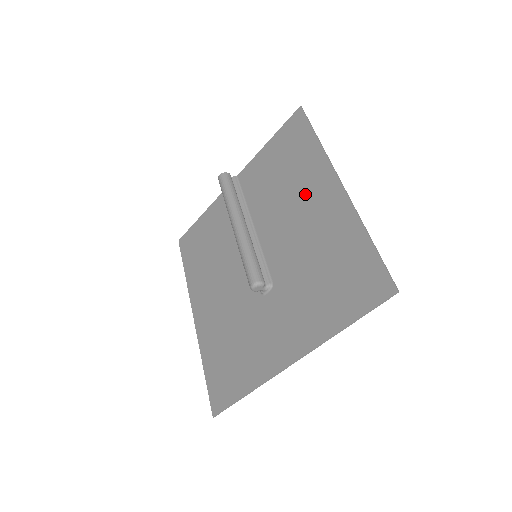
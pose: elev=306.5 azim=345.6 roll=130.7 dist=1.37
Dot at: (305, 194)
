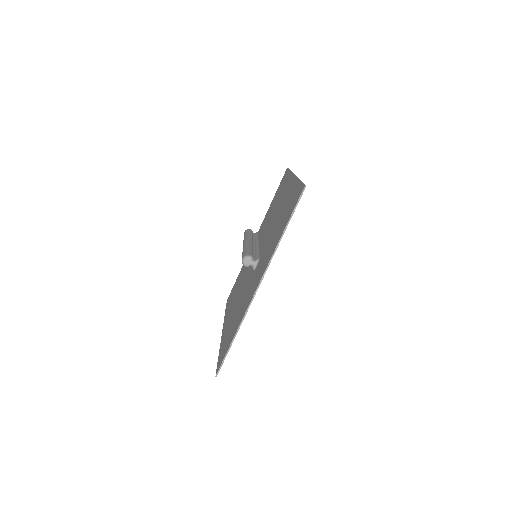
Dot at: (281, 199)
